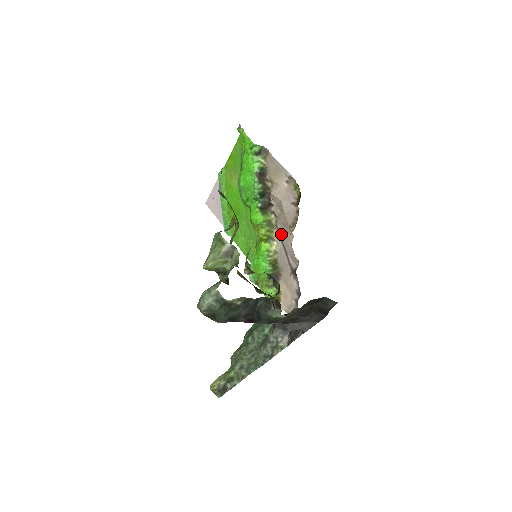
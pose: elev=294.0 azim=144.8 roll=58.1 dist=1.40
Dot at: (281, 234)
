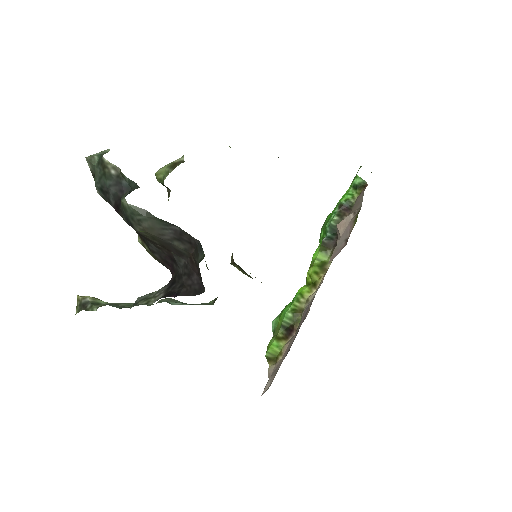
Dot at: occluded
